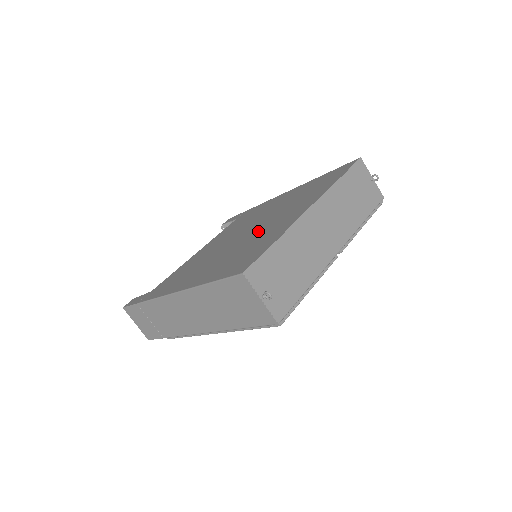
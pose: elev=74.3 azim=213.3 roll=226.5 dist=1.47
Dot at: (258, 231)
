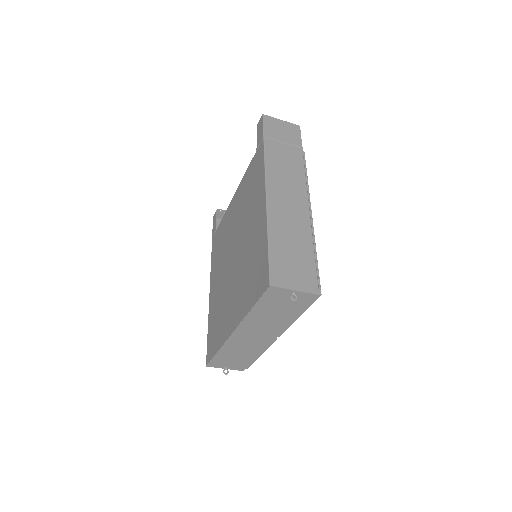
Dot at: (229, 288)
